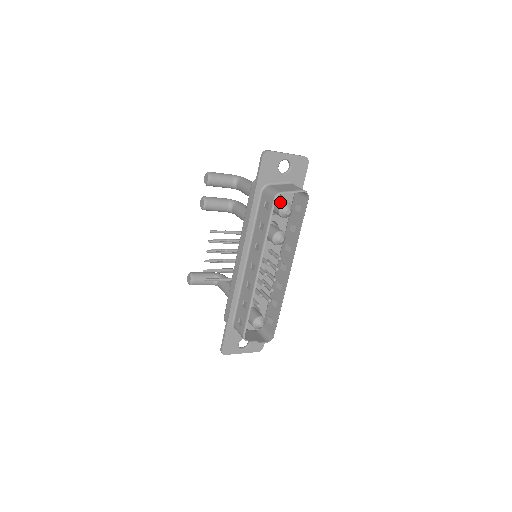
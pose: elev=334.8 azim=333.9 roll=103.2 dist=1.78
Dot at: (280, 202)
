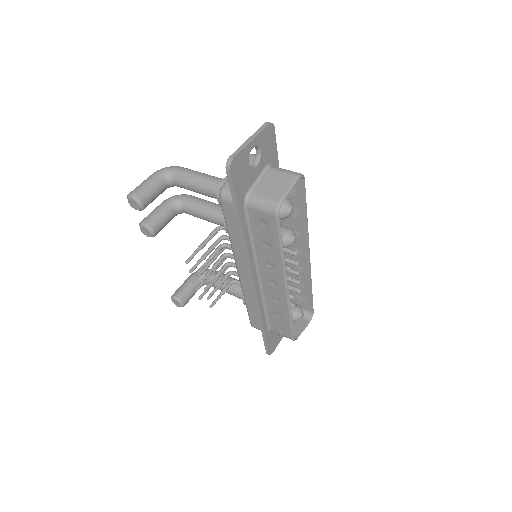
Dot at: occluded
